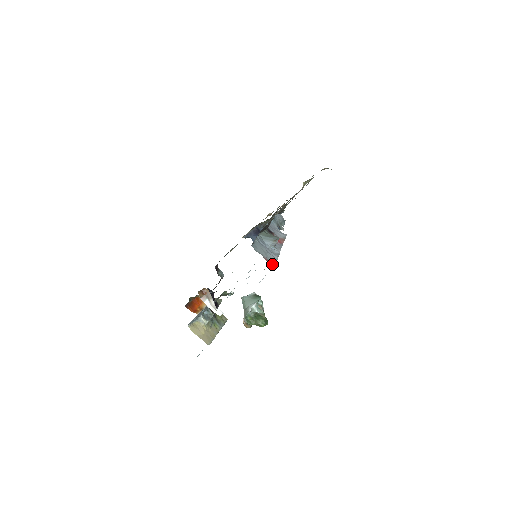
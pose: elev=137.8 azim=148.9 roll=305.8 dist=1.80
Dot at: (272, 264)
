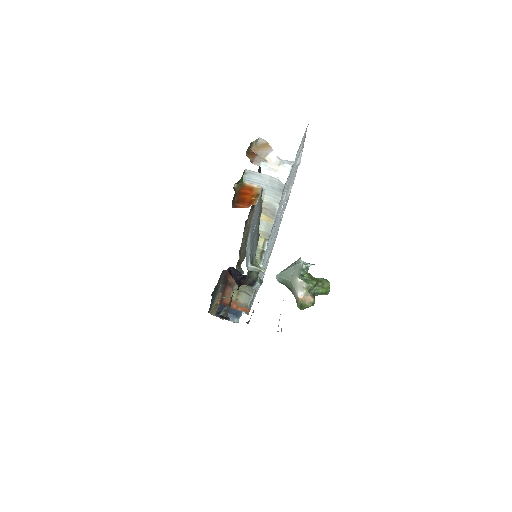
Dot at: occluded
